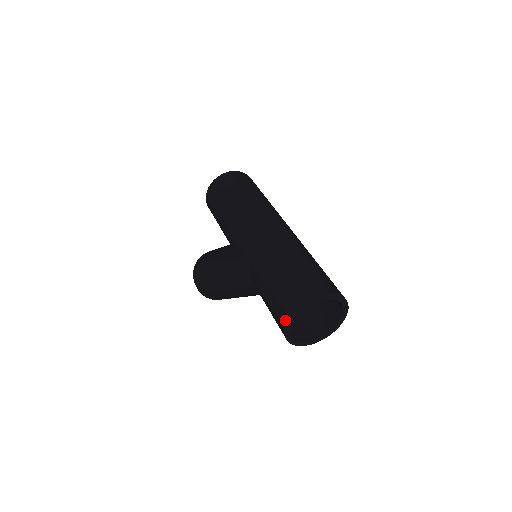
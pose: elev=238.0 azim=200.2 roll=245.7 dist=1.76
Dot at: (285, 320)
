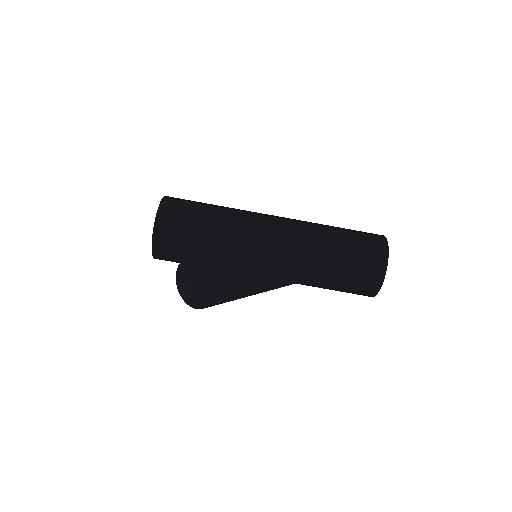
Dot at: (373, 294)
